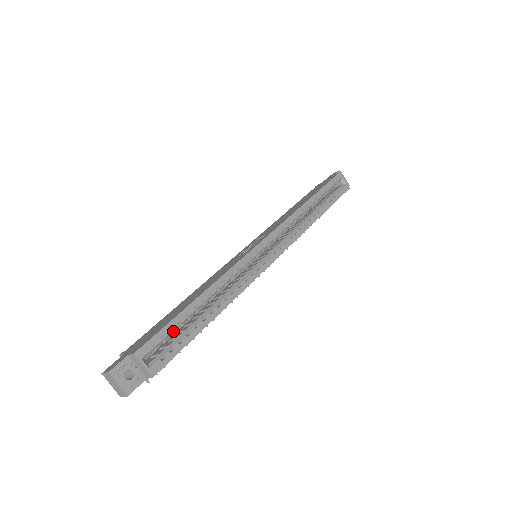
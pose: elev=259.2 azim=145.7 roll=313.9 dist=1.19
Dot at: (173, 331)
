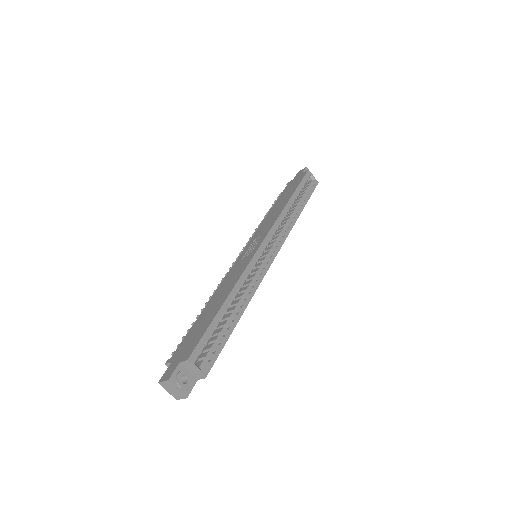
Dot at: (212, 335)
